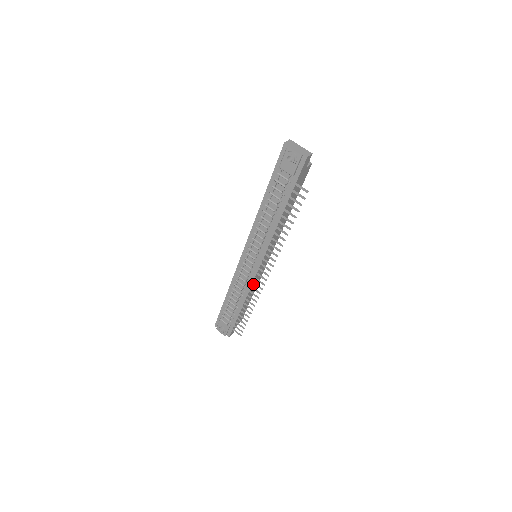
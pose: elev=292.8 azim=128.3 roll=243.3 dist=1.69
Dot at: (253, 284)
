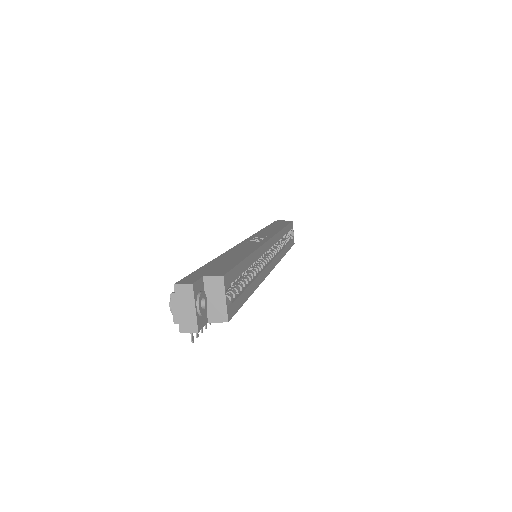
Dot at: occluded
